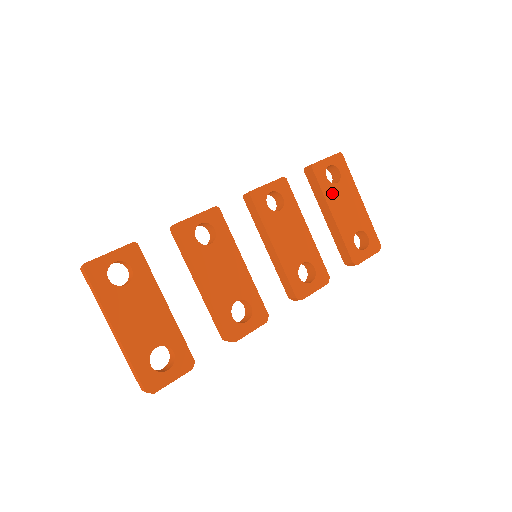
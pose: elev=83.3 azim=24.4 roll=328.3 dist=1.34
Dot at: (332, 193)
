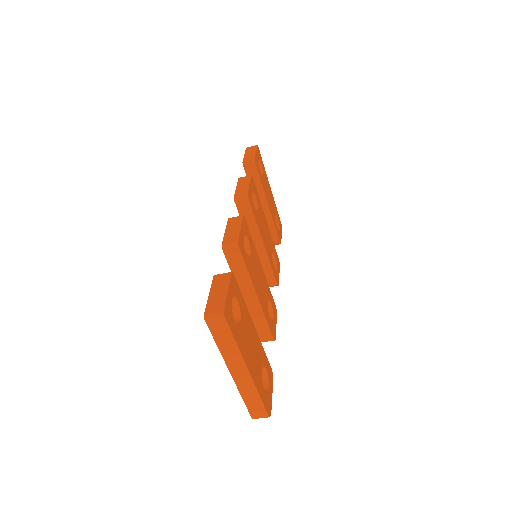
Dot at: (264, 184)
